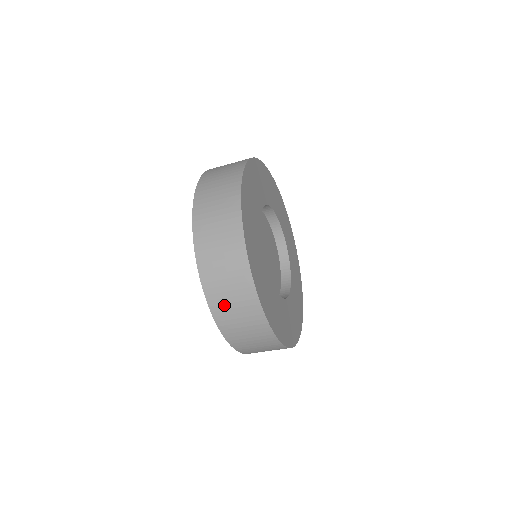
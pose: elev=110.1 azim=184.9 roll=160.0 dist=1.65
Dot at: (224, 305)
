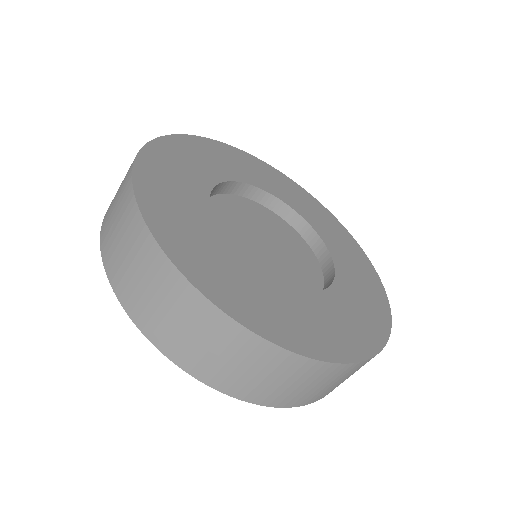
Dot at: (231, 376)
